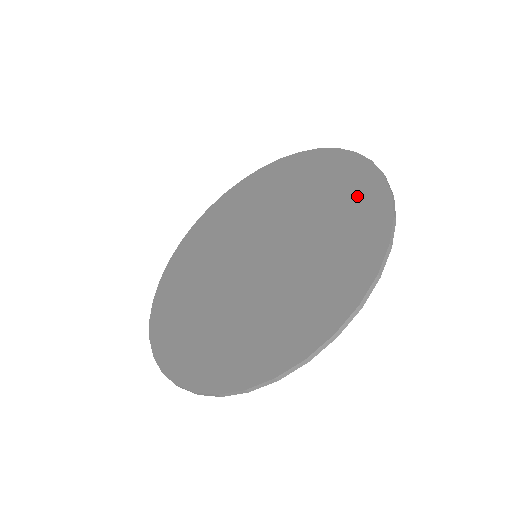
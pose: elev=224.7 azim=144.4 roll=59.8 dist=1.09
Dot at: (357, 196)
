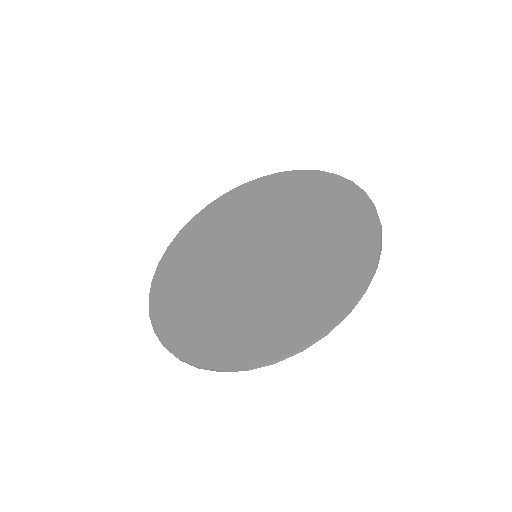
Dot at: (311, 187)
